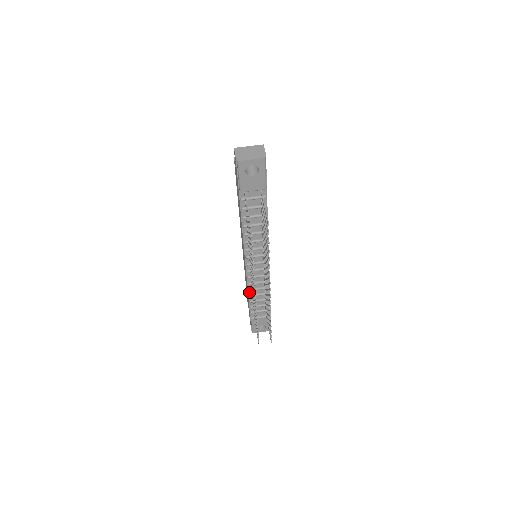
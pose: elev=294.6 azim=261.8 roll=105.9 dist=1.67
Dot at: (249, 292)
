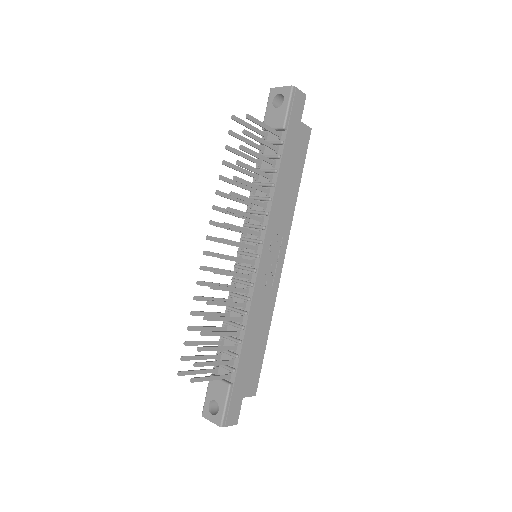
Dot at: occluded
